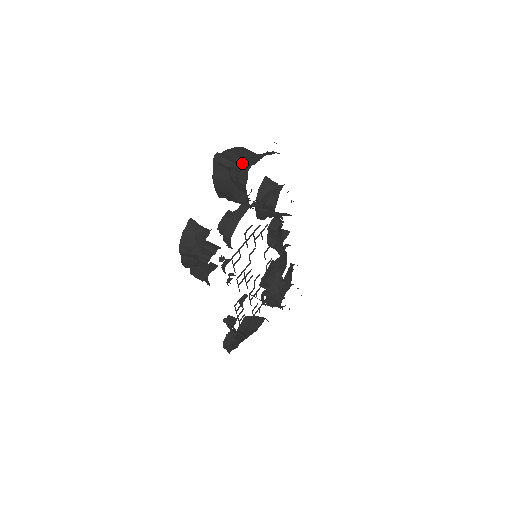
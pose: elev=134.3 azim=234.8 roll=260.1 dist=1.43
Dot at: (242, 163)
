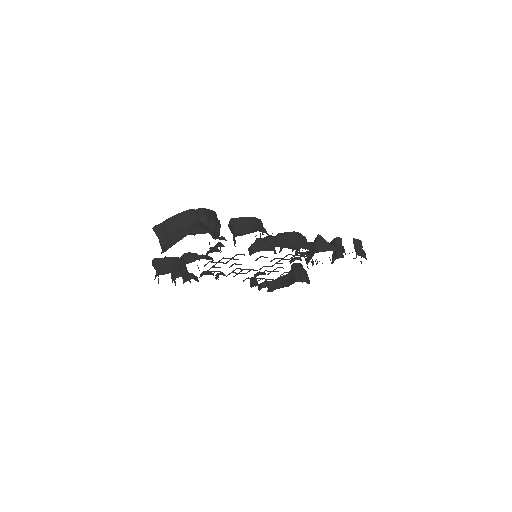
Dot at: (165, 242)
